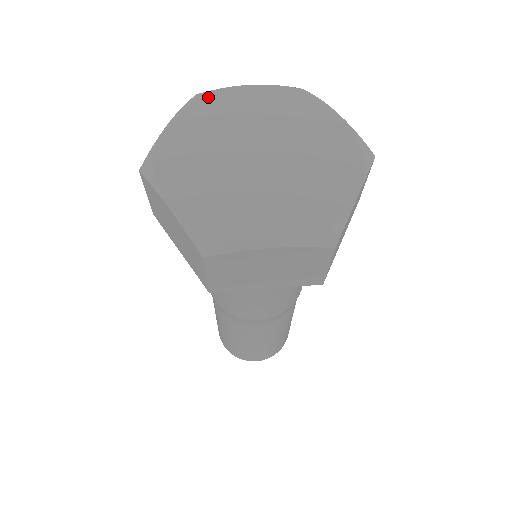
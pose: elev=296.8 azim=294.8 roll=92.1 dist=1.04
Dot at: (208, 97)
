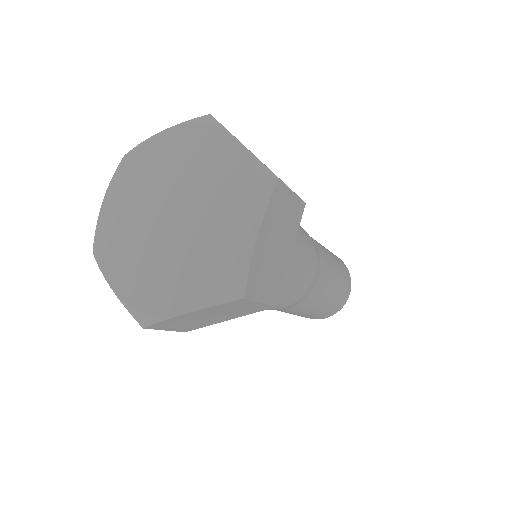
Dot at: (128, 160)
